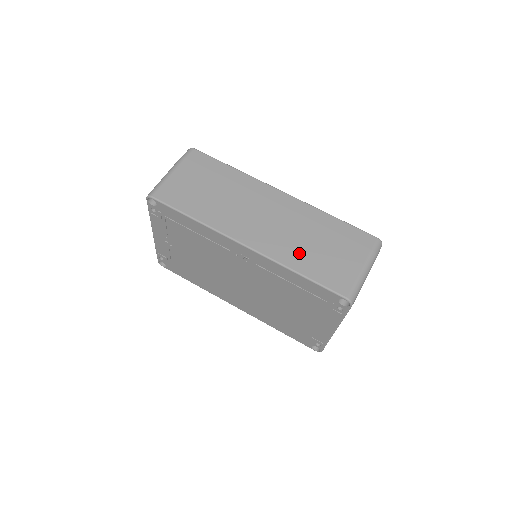
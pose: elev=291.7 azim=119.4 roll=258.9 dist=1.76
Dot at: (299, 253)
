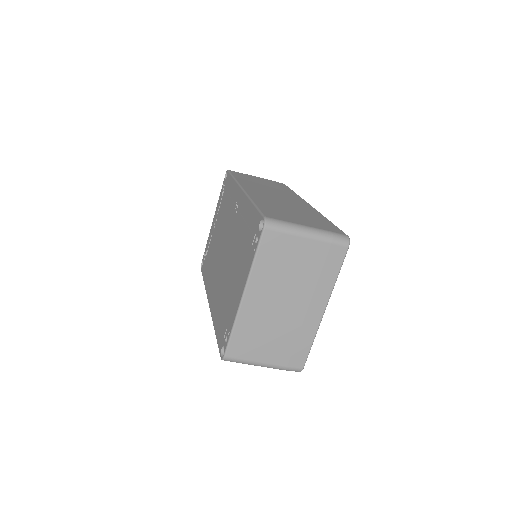
Dot at: (271, 204)
